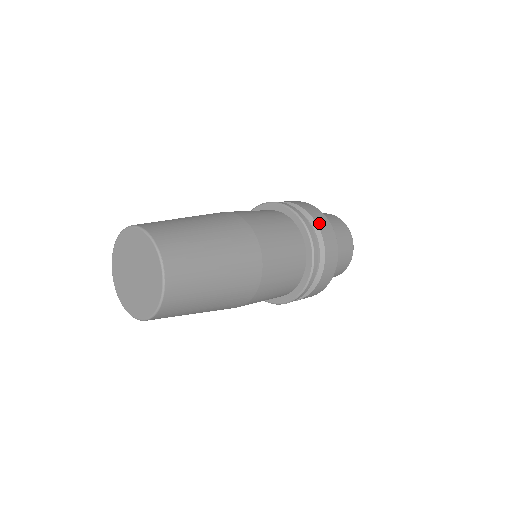
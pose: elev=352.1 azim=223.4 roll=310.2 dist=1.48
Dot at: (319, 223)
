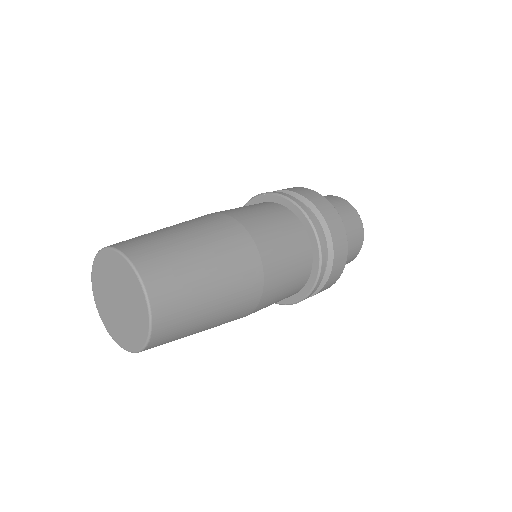
Dot at: (335, 263)
